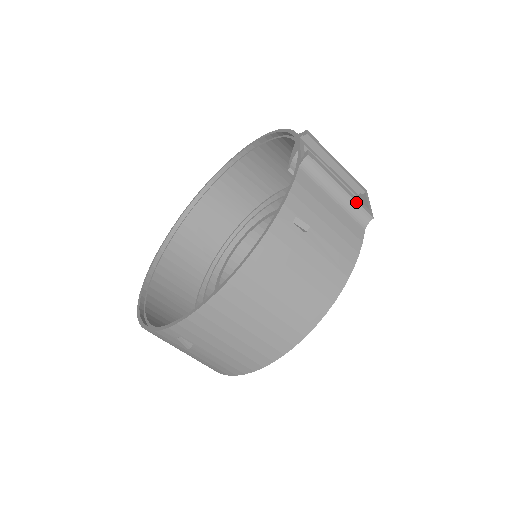
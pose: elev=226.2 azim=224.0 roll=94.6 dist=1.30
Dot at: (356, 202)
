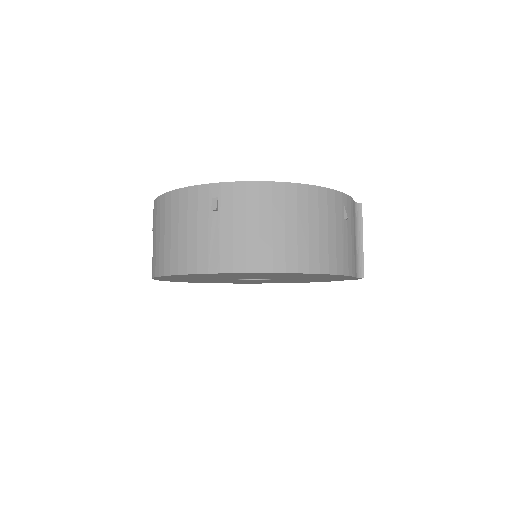
Dot at: (363, 257)
